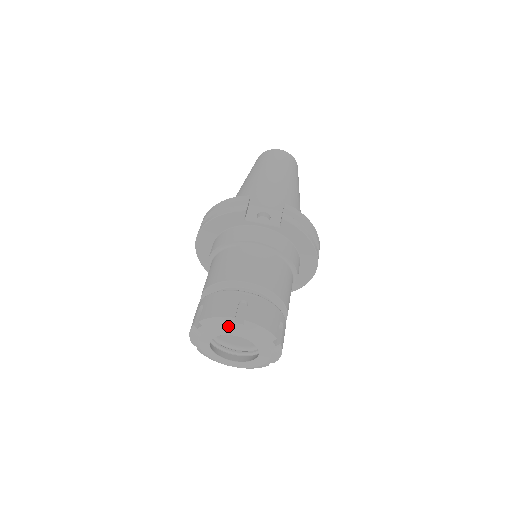
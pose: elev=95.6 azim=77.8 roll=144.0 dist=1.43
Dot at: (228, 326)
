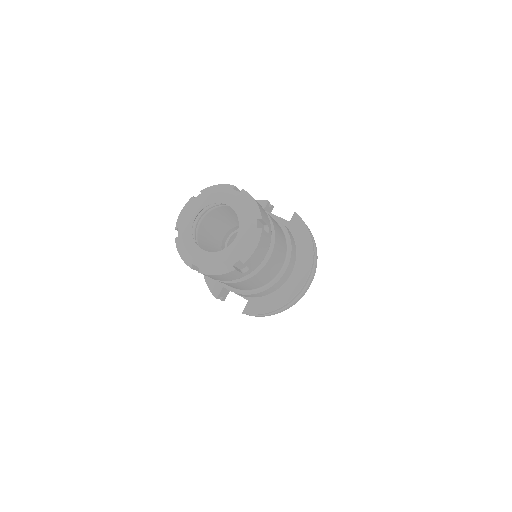
Dot at: (226, 191)
